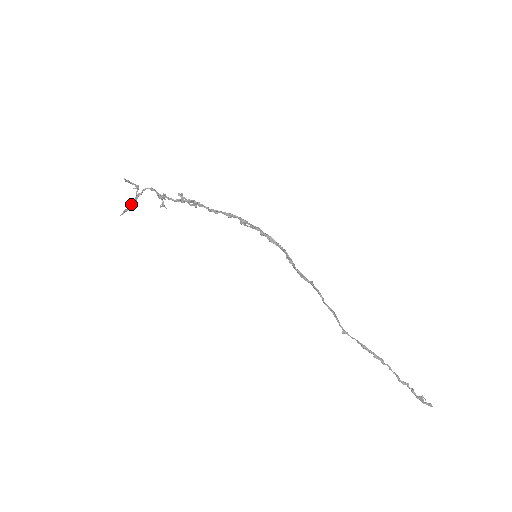
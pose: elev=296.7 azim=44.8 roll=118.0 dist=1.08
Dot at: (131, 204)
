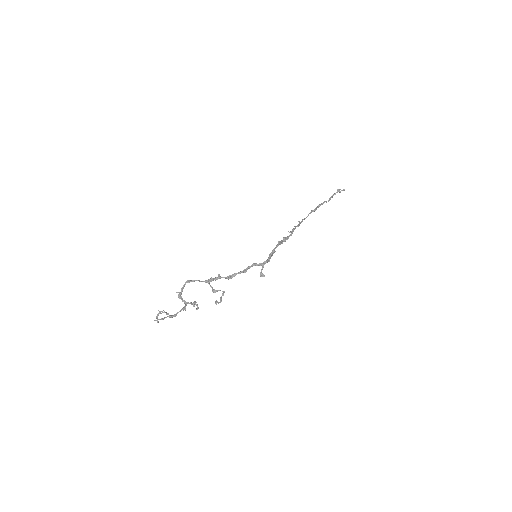
Dot at: occluded
